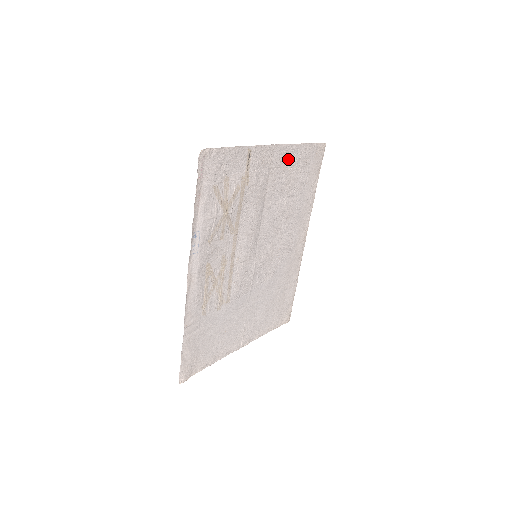
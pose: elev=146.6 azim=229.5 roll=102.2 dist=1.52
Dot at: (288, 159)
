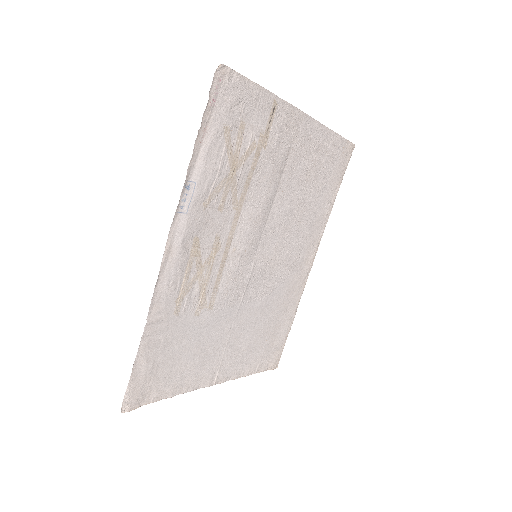
Dot at: (314, 141)
